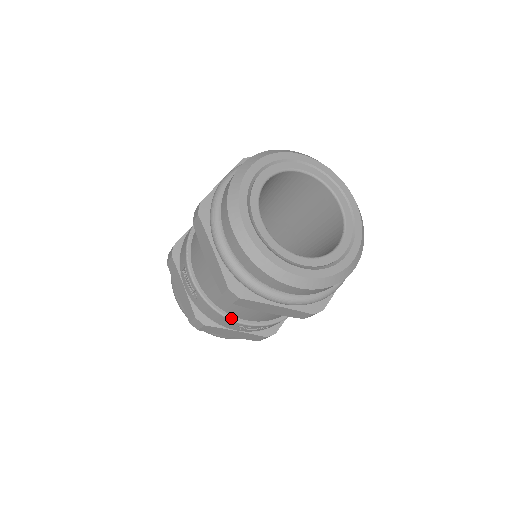
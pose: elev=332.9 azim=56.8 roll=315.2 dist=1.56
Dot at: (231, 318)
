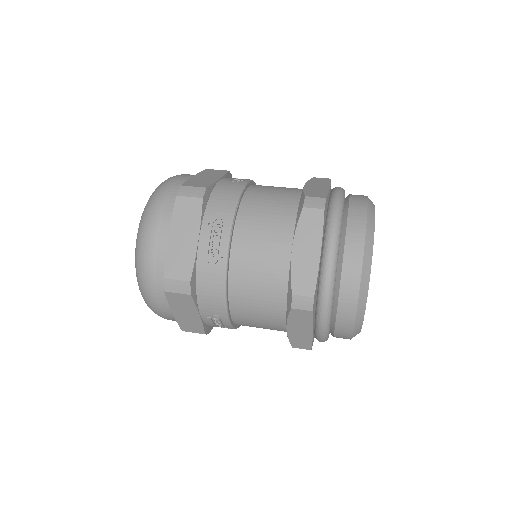
Dot at: (228, 306)
